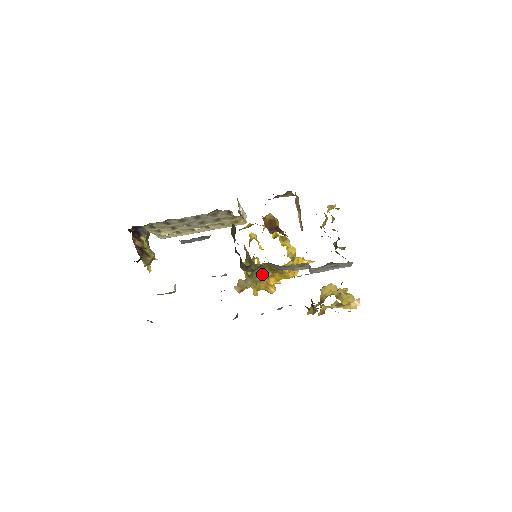
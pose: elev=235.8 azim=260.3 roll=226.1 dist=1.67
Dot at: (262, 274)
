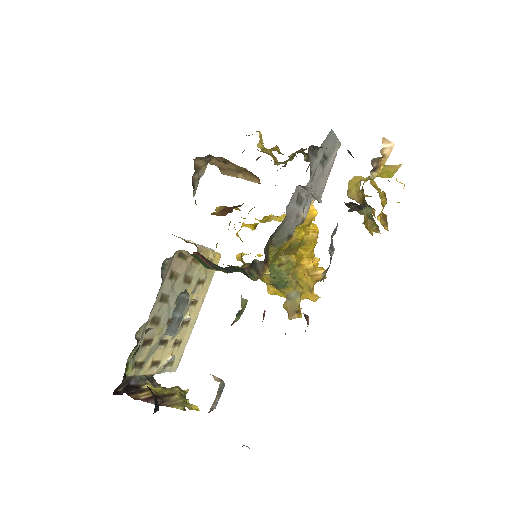
Dot at: (287, 266)
